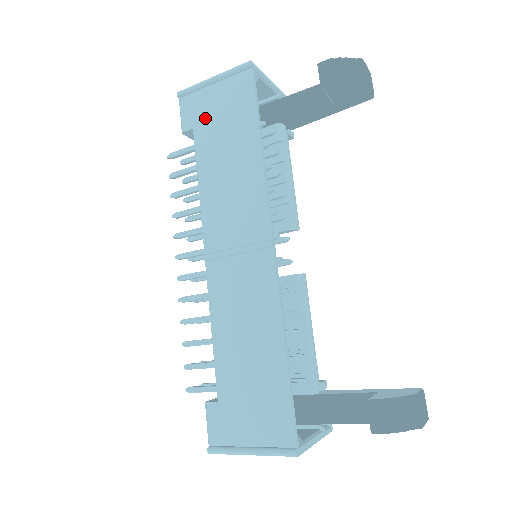
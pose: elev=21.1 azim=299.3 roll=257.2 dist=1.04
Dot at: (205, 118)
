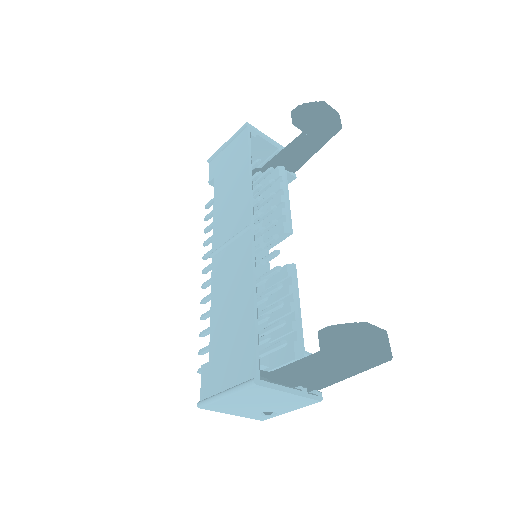
Dot at: (221, 168)
